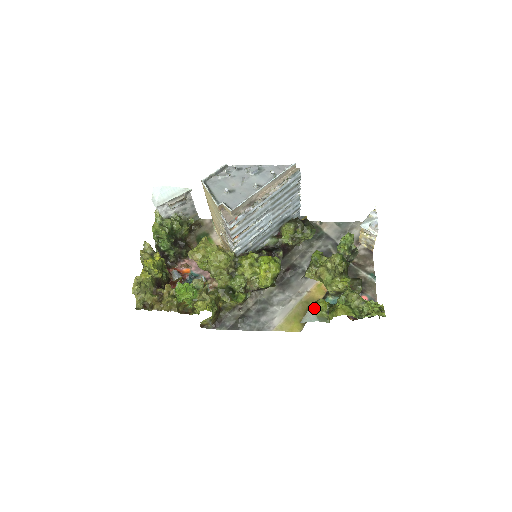
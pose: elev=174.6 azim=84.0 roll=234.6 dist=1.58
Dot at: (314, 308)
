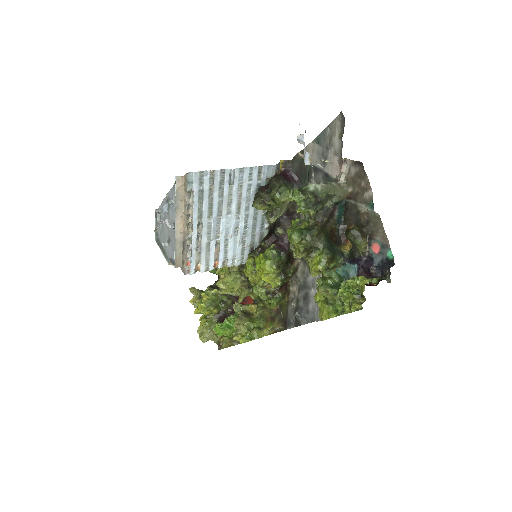
Dot at: (316, 302)
